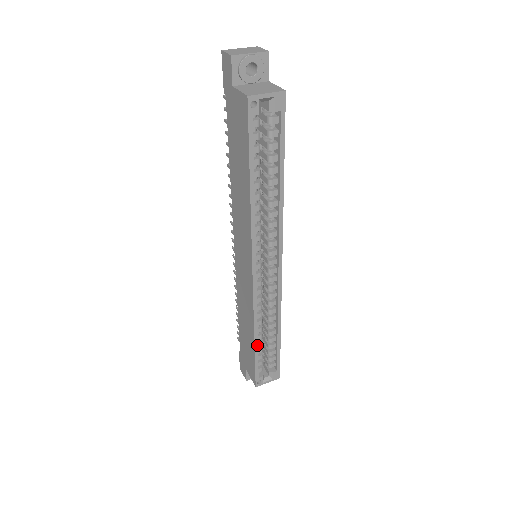
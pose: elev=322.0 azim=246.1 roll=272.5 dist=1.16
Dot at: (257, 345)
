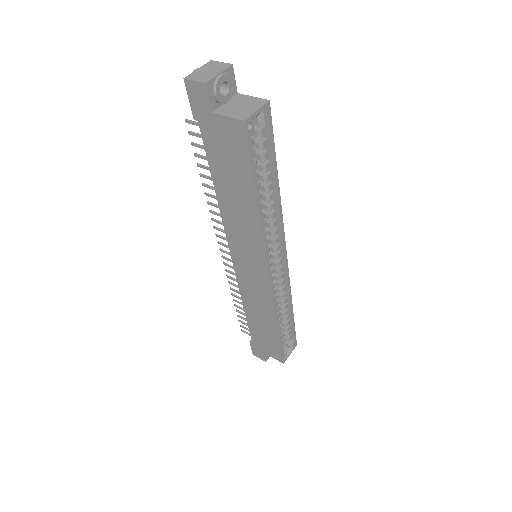
Dot at: (280, 330)
